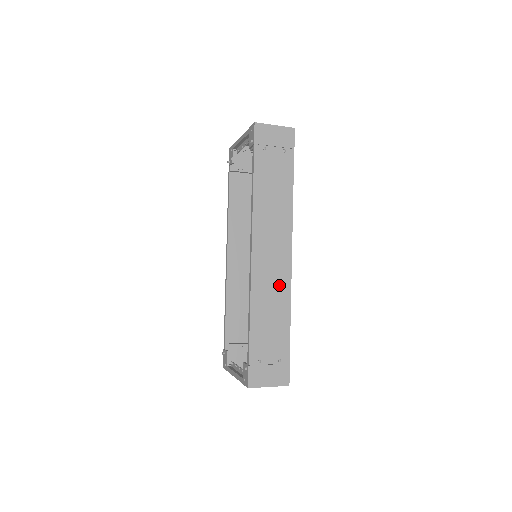
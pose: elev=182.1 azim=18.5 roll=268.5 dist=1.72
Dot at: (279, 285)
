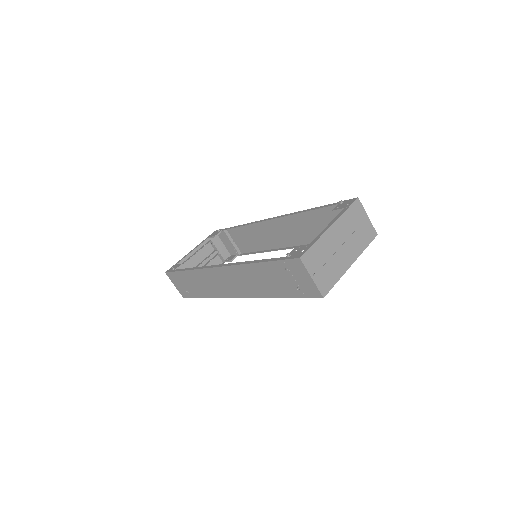
Dot at: (218, 289)
